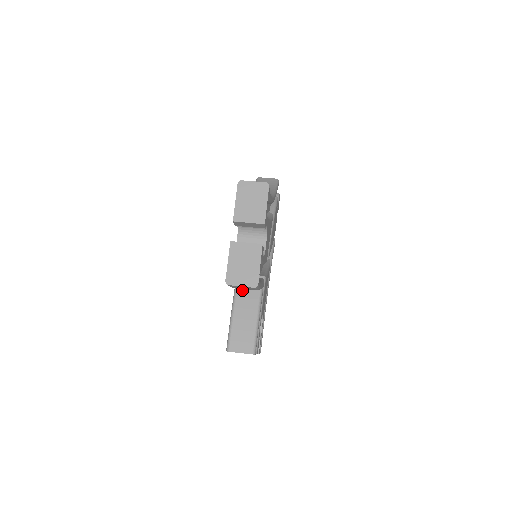
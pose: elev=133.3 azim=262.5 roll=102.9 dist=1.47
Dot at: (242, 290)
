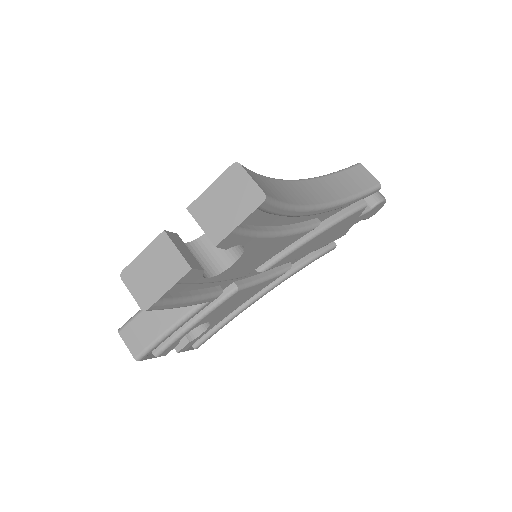
Dot at: occluded
